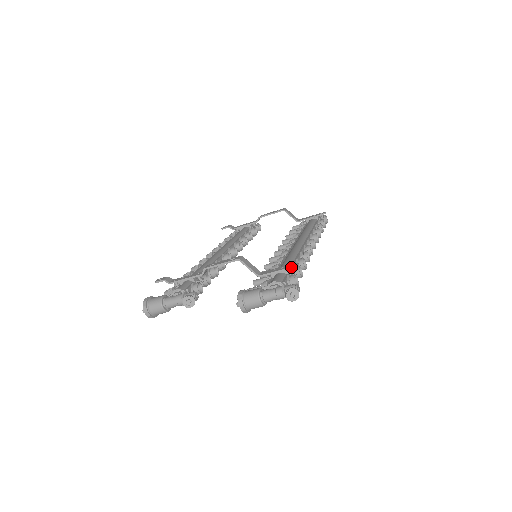
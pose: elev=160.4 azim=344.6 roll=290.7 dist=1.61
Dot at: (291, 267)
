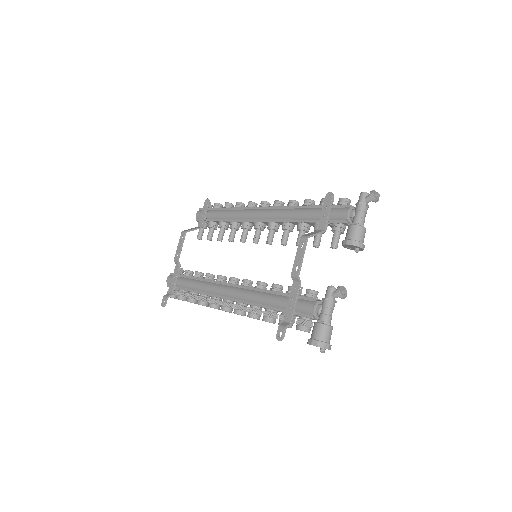
Dot at: (332, 198)
